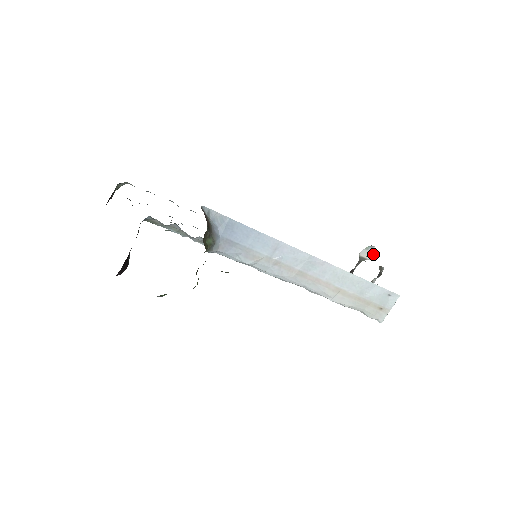
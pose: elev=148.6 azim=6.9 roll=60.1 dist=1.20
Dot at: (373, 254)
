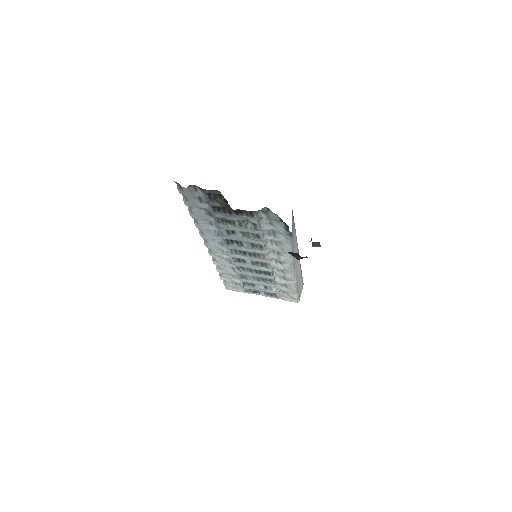
Dot at: occluded
